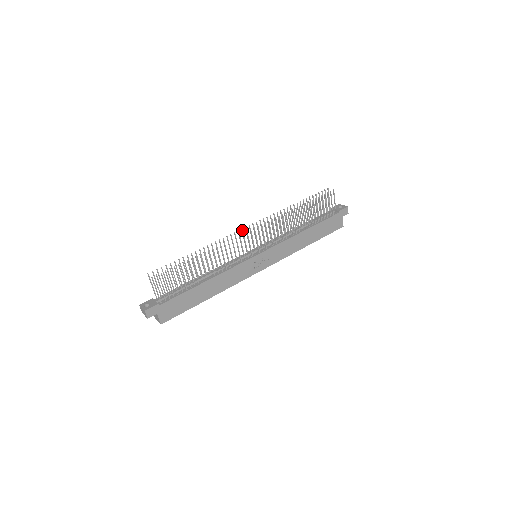
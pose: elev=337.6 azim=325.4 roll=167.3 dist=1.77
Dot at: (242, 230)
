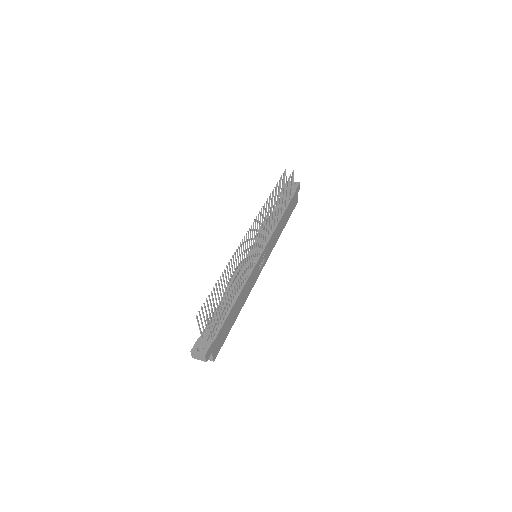
Dot at: (246, 235)
